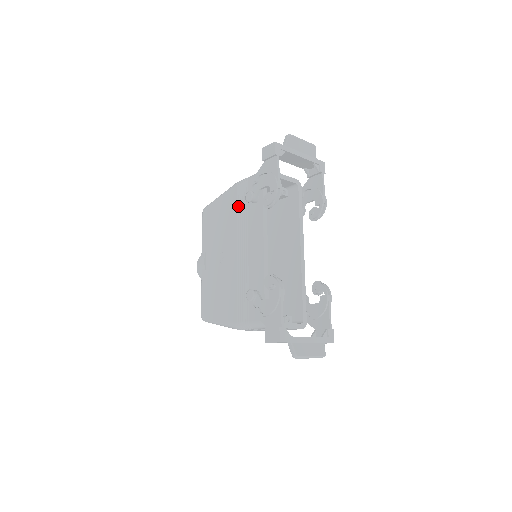
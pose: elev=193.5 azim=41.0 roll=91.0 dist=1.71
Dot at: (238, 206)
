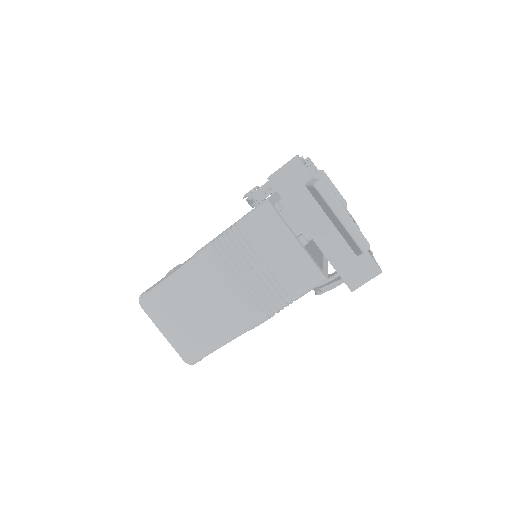
Dot at: occluded
